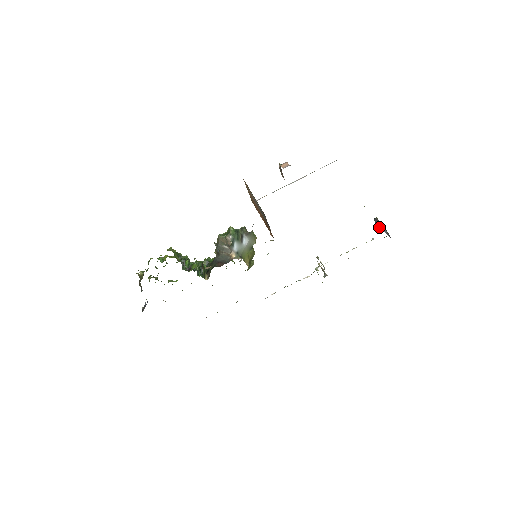
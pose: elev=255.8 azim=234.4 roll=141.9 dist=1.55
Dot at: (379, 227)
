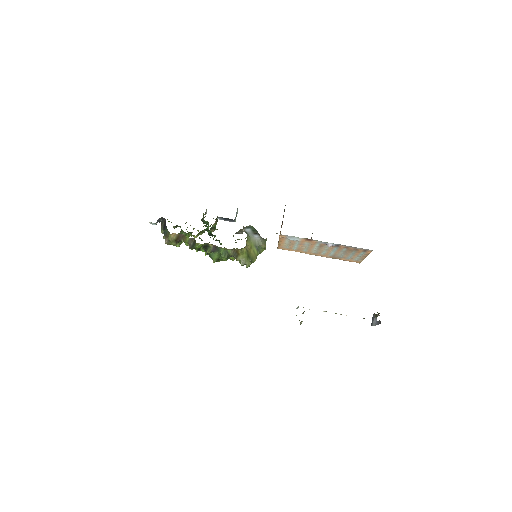
Dot at: (374, 325)
